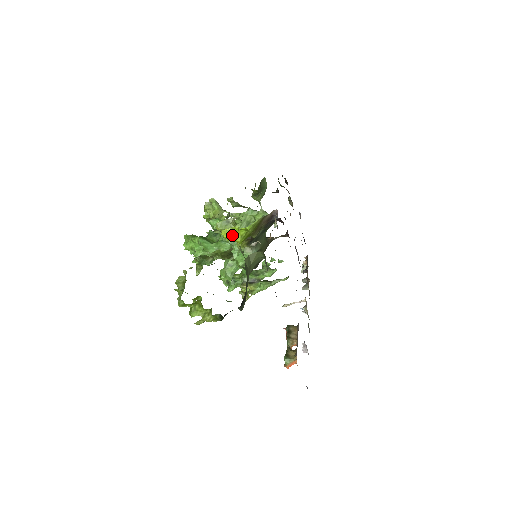
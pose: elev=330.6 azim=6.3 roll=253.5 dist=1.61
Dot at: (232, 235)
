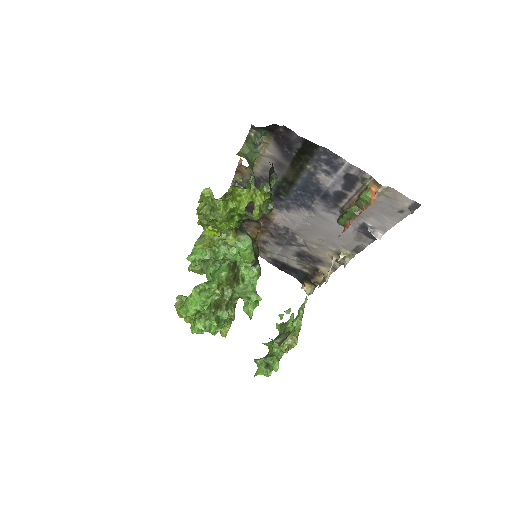
Dot at: occluded
